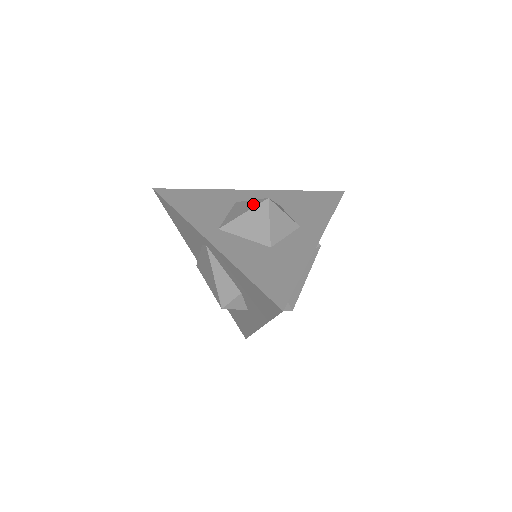
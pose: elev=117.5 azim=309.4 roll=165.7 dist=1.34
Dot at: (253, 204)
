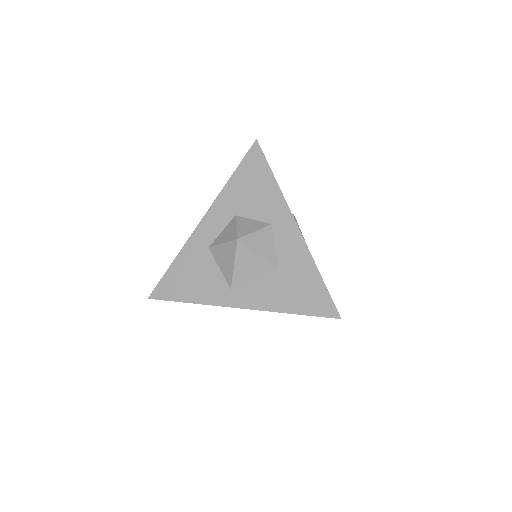
Dot at: (231, 251)
